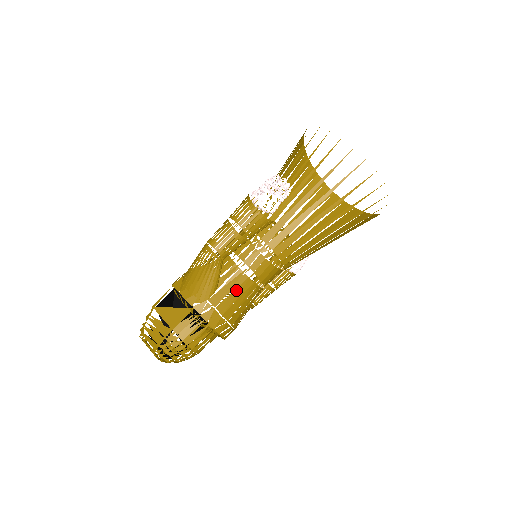
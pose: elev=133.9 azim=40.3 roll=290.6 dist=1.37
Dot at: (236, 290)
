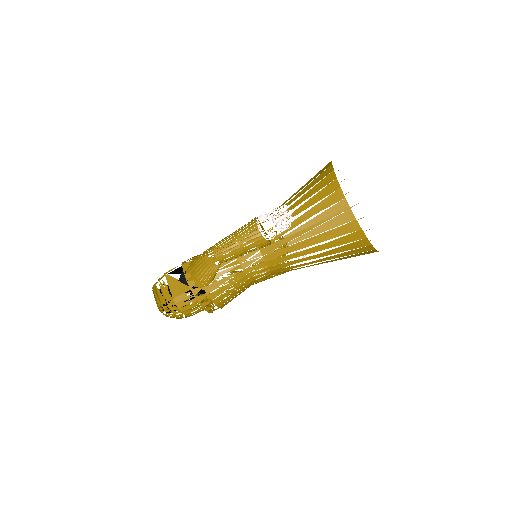
Dot at: (228, 285)
